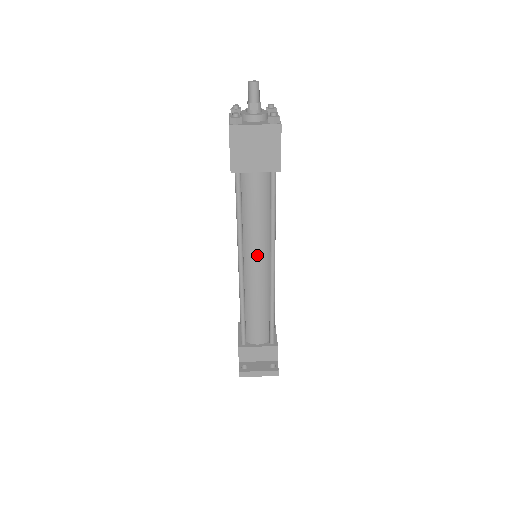
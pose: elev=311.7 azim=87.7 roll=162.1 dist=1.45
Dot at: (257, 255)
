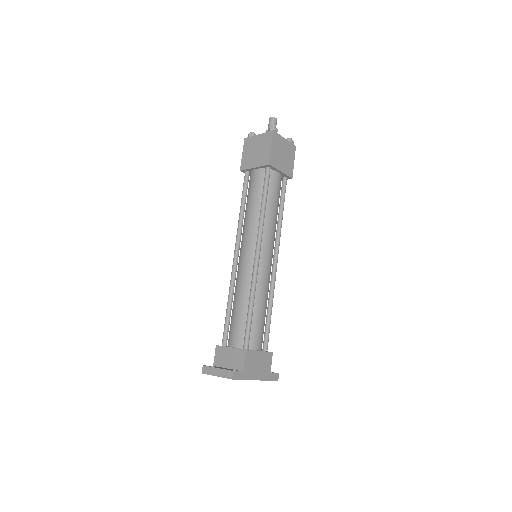
Dot at: (247, 242)
